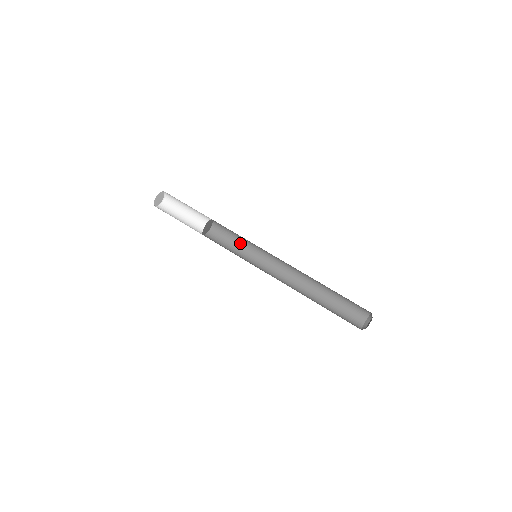
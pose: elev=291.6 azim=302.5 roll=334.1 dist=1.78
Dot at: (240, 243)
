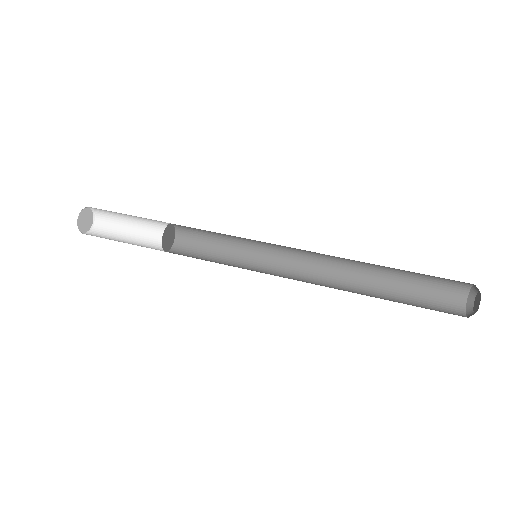
Dot at: (225, 248)
